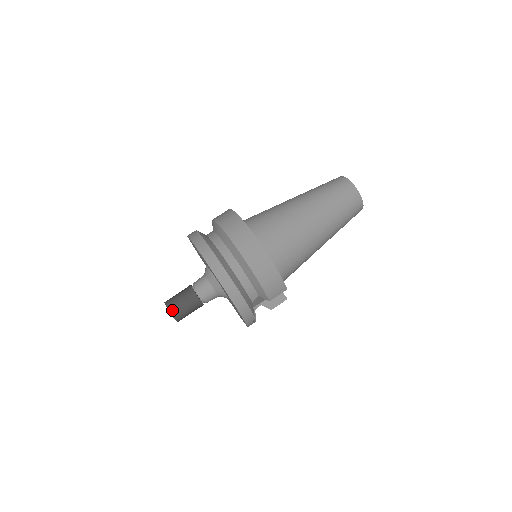
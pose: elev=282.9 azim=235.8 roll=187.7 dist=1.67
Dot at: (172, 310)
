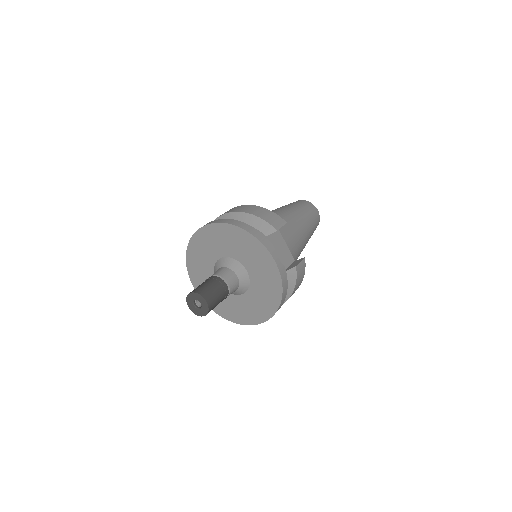
Dot at: (195, 291)
